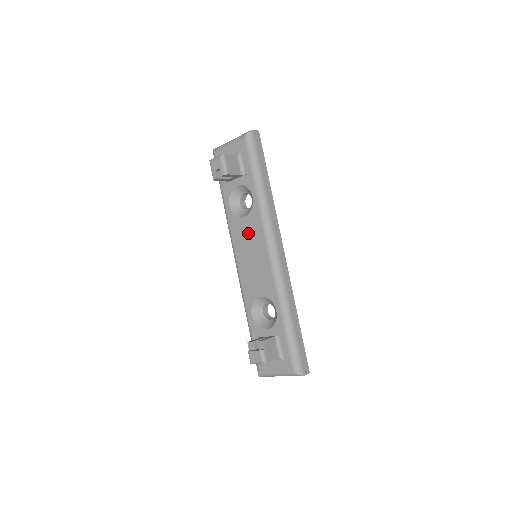
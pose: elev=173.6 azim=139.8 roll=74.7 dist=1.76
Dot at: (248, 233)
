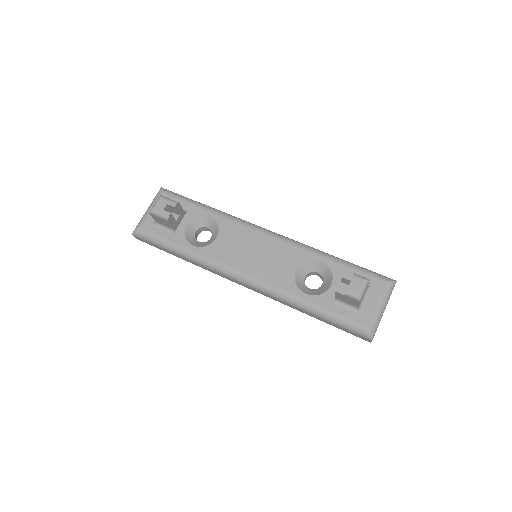
Dot at: (233, 242)
